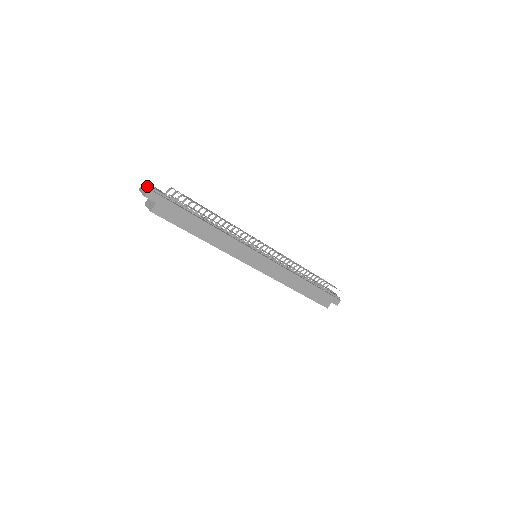
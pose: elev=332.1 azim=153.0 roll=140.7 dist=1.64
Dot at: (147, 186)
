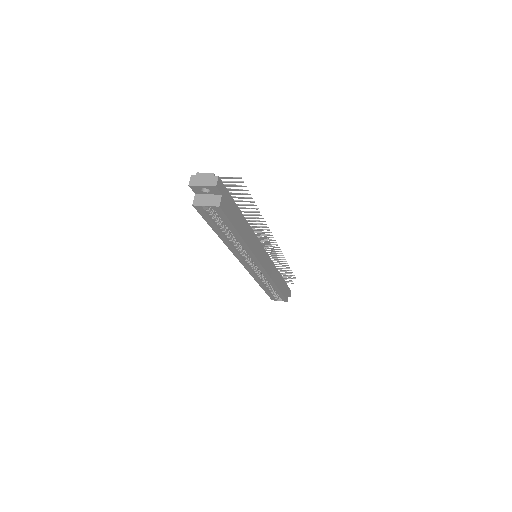
Dot at: (209, 175)
